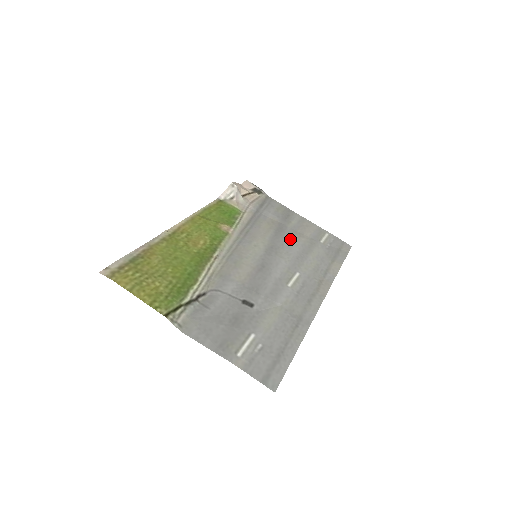
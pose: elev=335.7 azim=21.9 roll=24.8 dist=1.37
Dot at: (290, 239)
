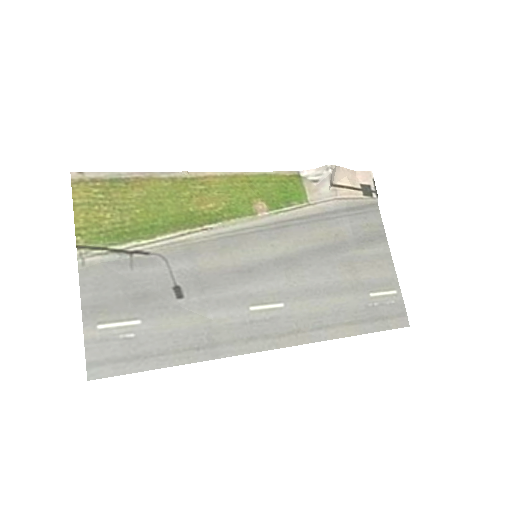
Dot at: (330, 266)
